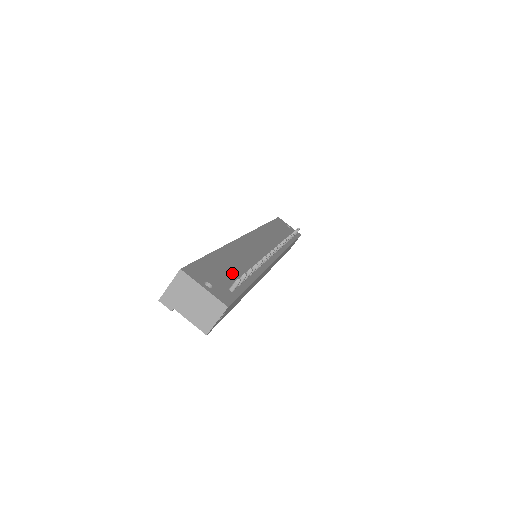
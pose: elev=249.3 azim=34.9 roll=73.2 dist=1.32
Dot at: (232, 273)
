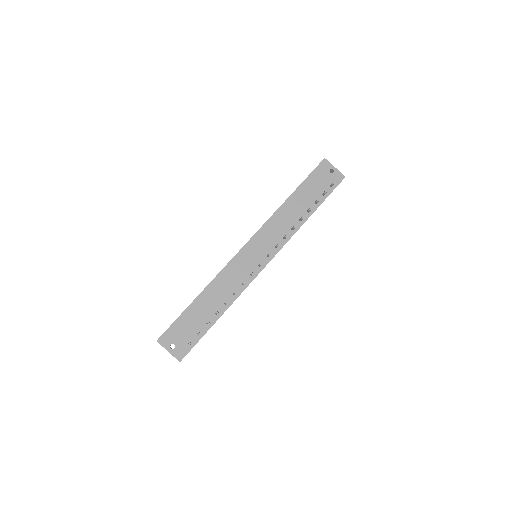
Dot at: (199, 321)
